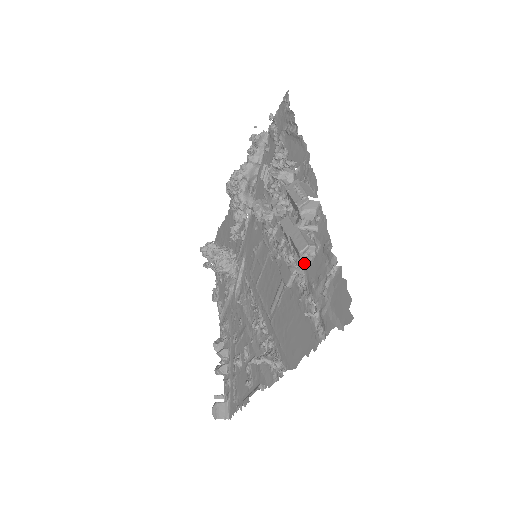
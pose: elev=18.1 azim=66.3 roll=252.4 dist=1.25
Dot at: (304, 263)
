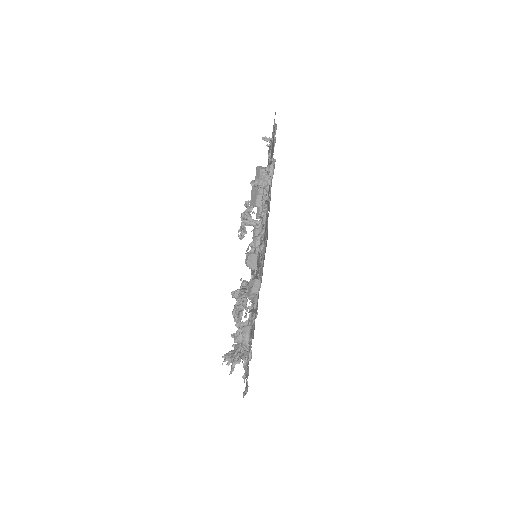
Dot at: occluded
